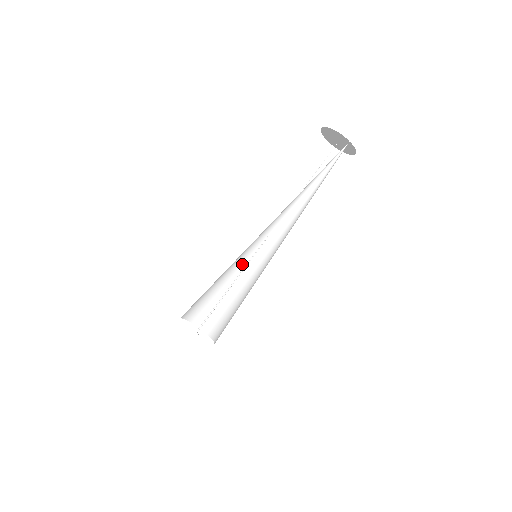
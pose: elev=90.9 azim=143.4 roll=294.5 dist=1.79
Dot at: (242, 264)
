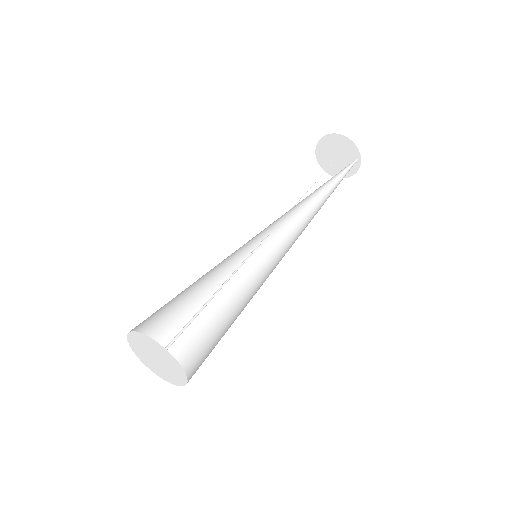
Dot at: (229, 266)
